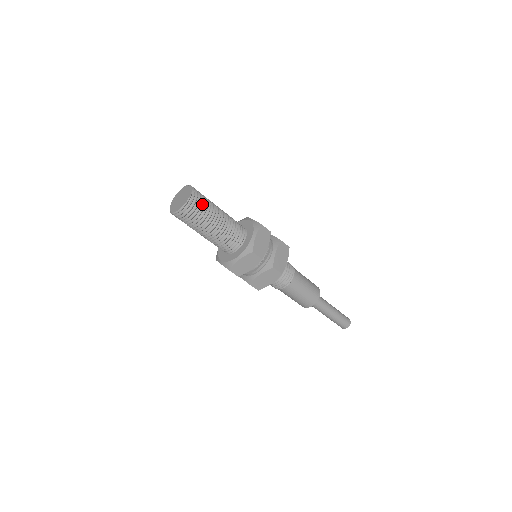
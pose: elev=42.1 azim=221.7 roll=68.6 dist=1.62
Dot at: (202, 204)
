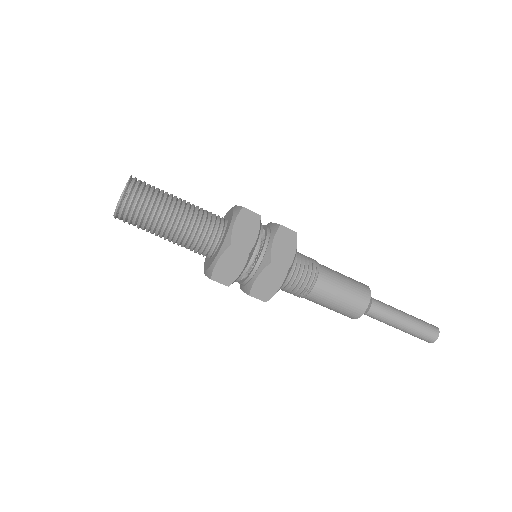
Dot at: (147, 195)
